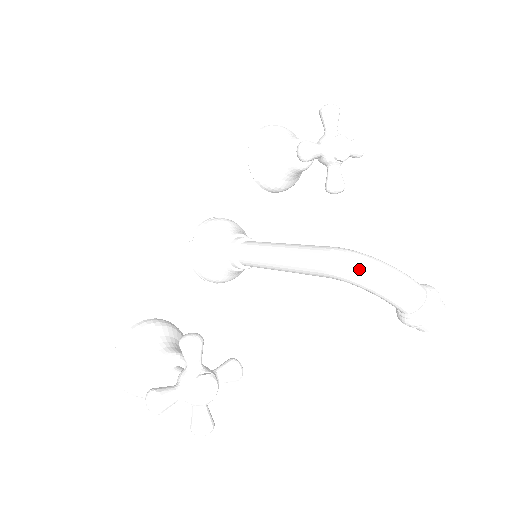
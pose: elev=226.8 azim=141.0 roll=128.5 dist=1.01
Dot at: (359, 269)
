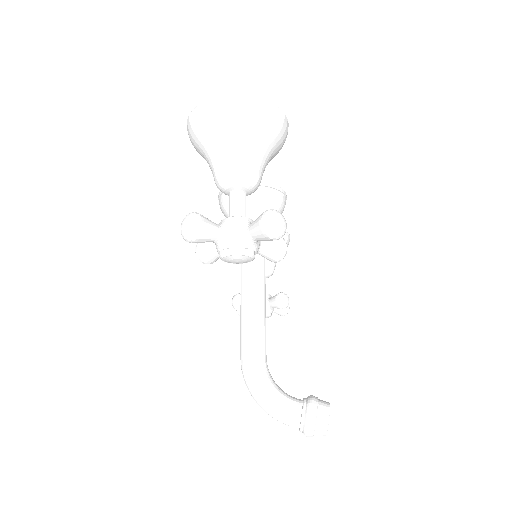
Dot at: occluded
